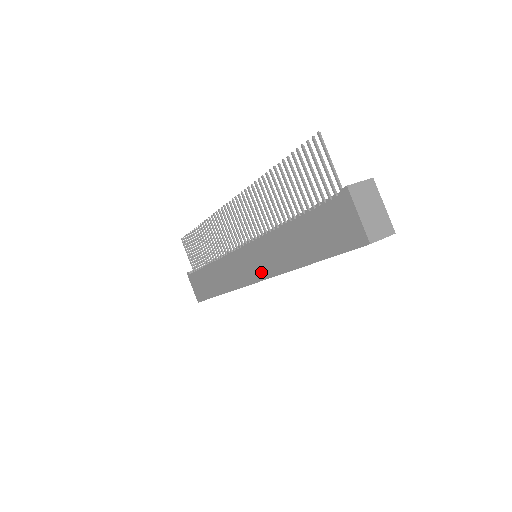
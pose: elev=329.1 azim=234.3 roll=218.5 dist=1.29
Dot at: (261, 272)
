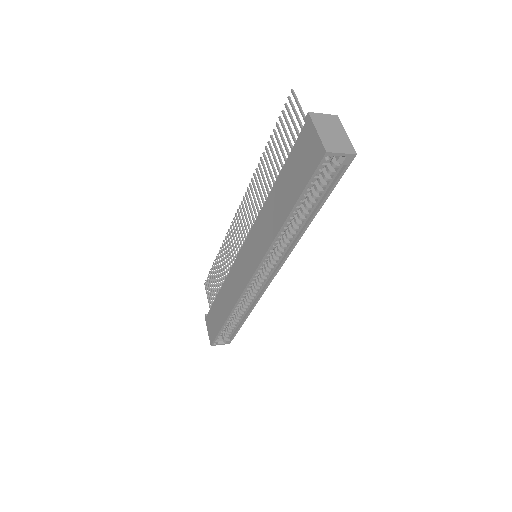
Dot at: (255, 260)
